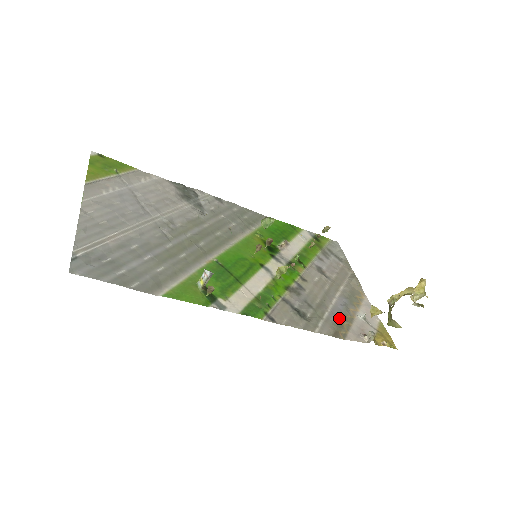
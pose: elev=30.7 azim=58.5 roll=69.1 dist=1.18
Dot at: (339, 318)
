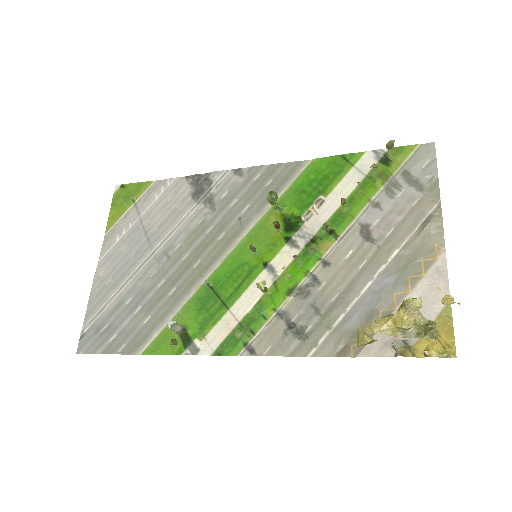
Dot at: (361, 319)
